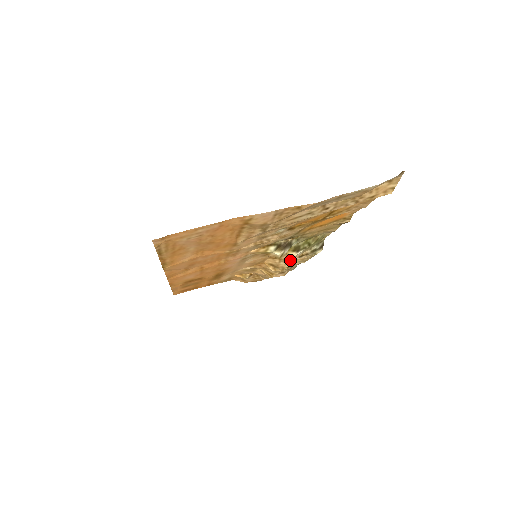
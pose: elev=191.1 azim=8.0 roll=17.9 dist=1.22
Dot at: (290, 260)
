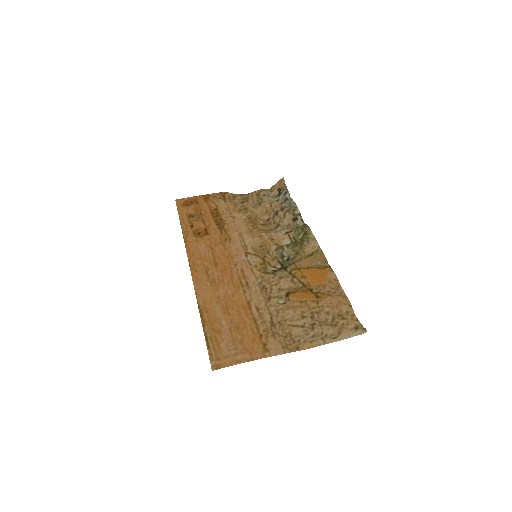
Dot at: (278, 227)
